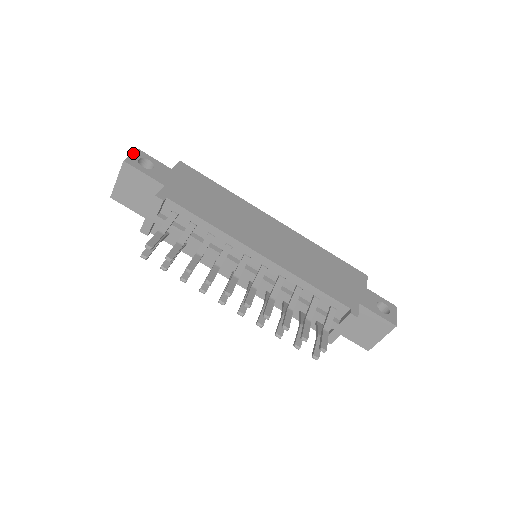
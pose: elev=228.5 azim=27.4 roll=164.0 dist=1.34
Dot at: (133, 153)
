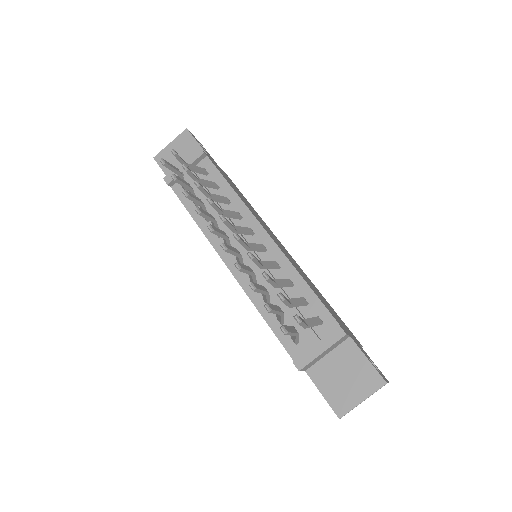
Dot at: occluded
